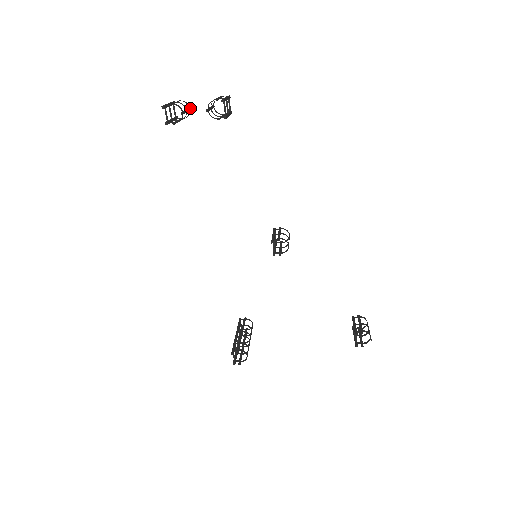
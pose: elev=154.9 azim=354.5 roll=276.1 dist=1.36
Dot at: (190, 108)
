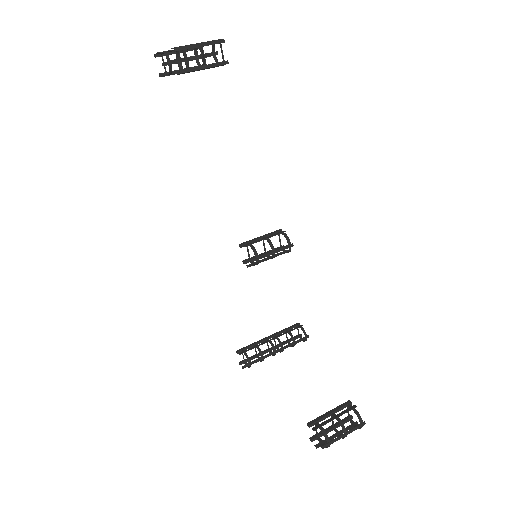
Dot at: occluded
